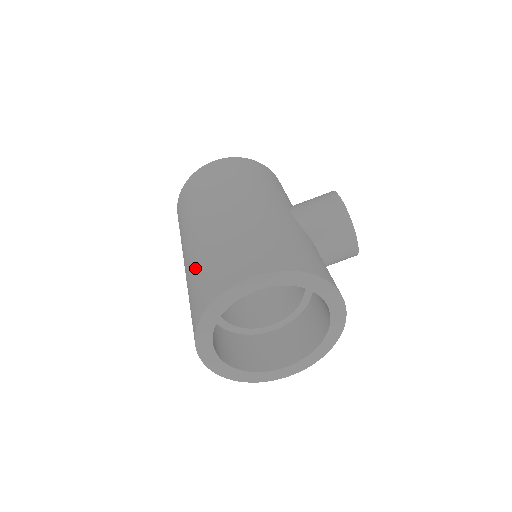
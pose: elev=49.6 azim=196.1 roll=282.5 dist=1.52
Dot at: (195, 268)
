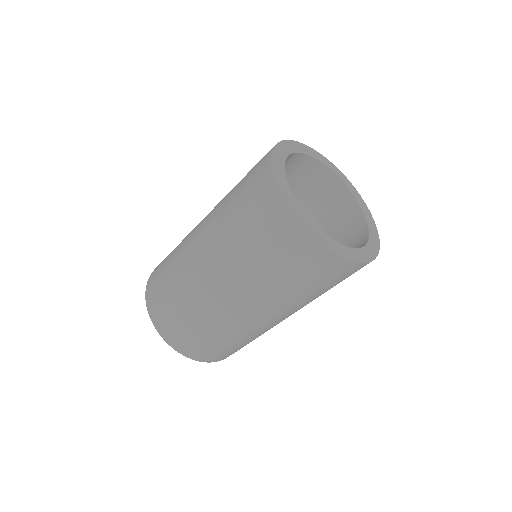
Dot at: (233, 230)
